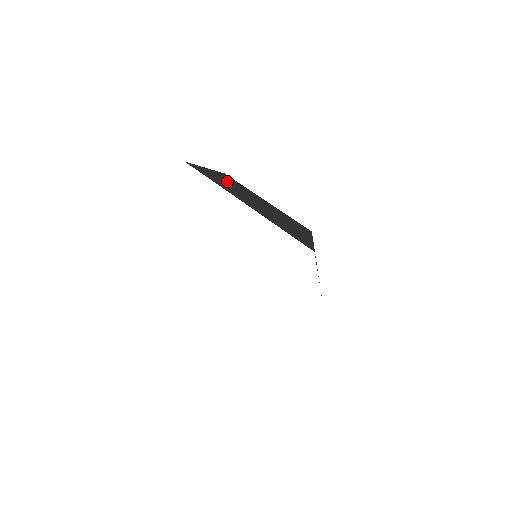
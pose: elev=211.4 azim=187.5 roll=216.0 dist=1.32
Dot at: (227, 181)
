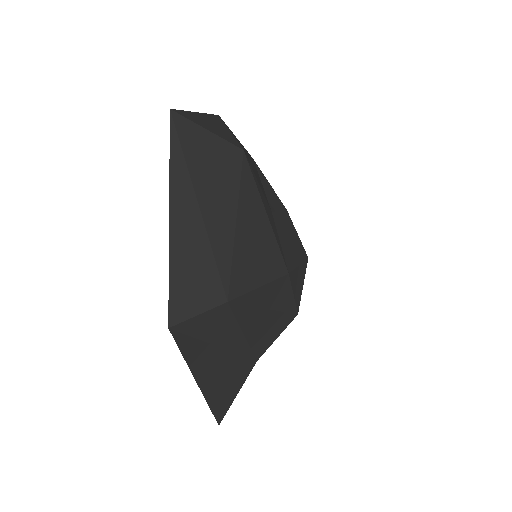
Dot at: (209, 165)
